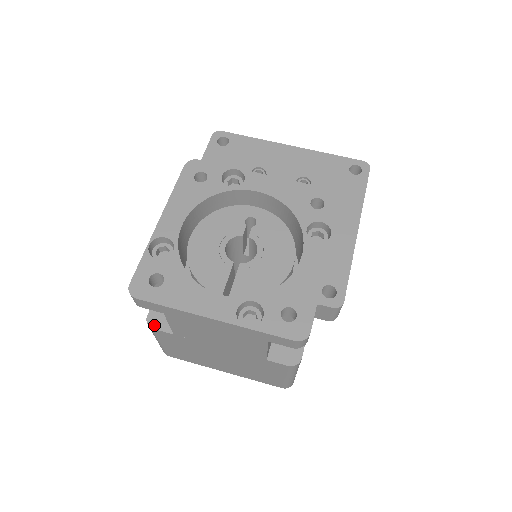
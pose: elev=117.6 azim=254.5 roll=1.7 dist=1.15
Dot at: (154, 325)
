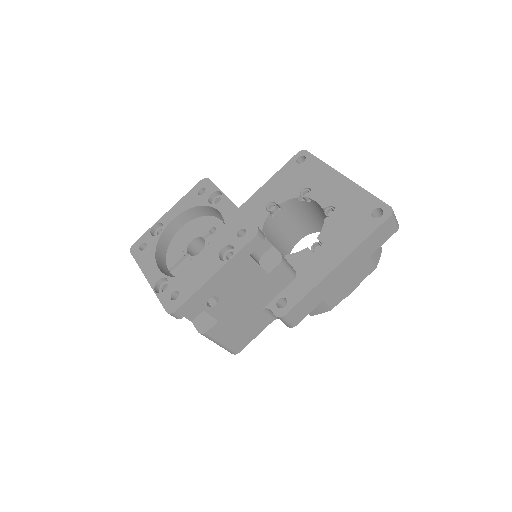
Dot at: occluded
